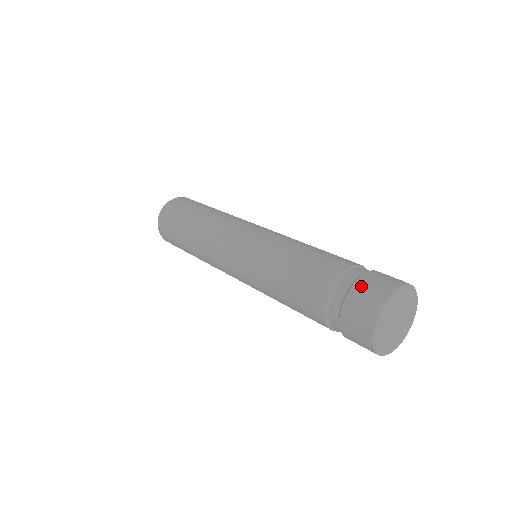
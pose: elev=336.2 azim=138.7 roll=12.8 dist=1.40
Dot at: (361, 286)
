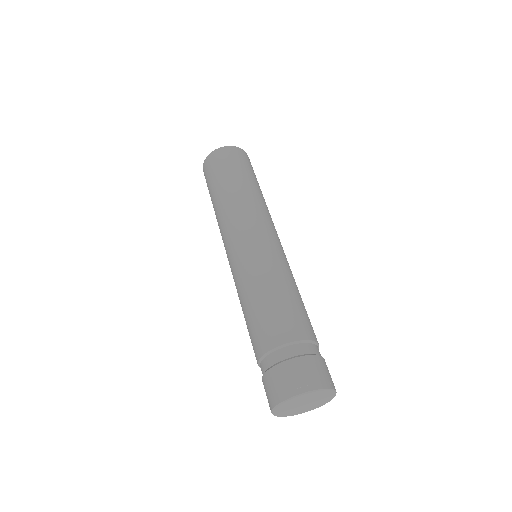
Dot at: (271, 376)
